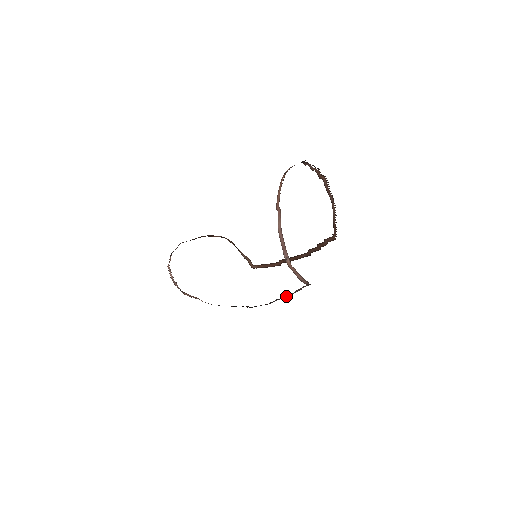
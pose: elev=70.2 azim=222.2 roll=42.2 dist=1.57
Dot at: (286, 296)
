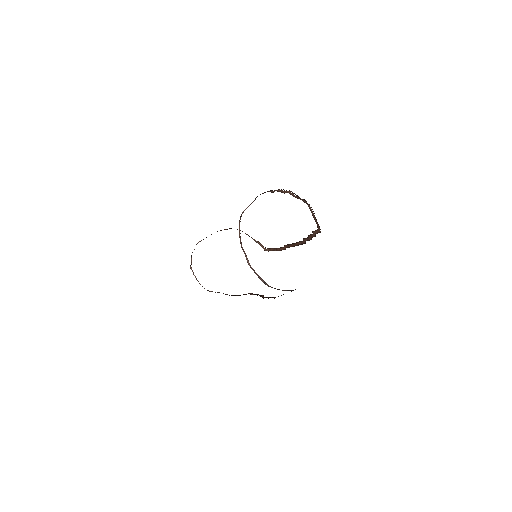
Dot at: occluded
